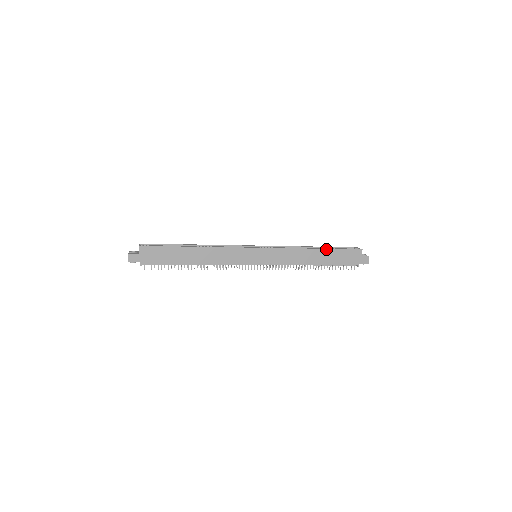
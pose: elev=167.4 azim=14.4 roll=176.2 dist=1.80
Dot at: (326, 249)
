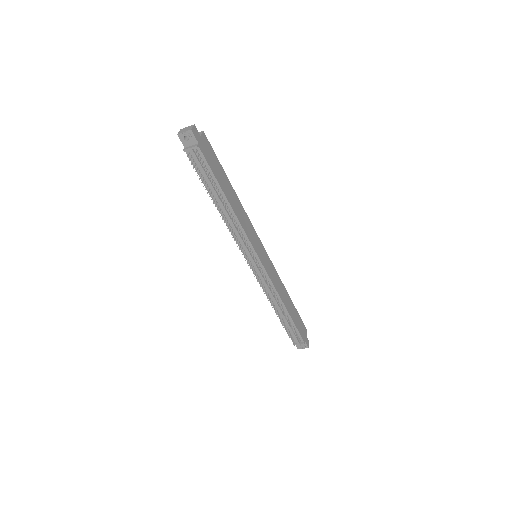
Dot at: occluded
